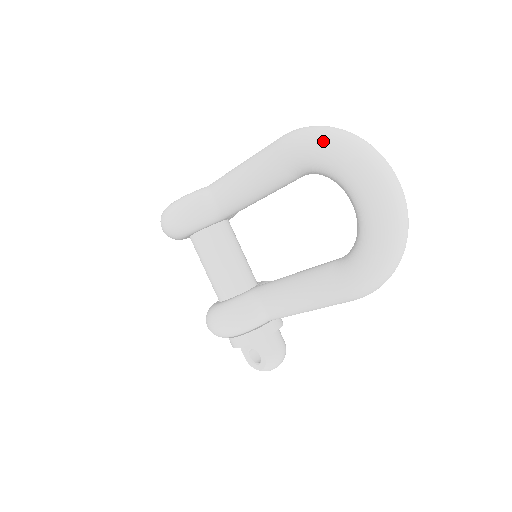
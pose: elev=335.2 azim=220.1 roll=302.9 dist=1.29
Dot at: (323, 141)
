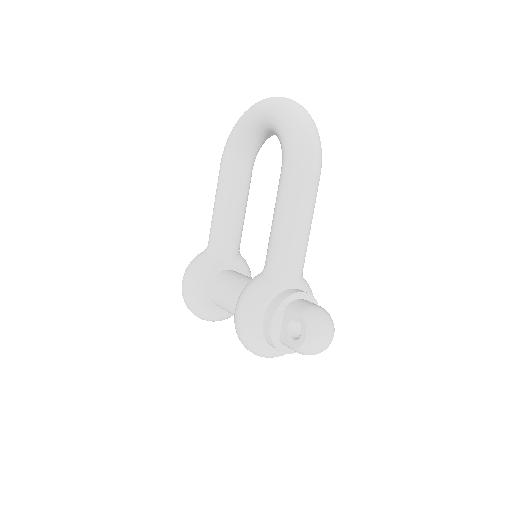
Dot at: (233, 127)
